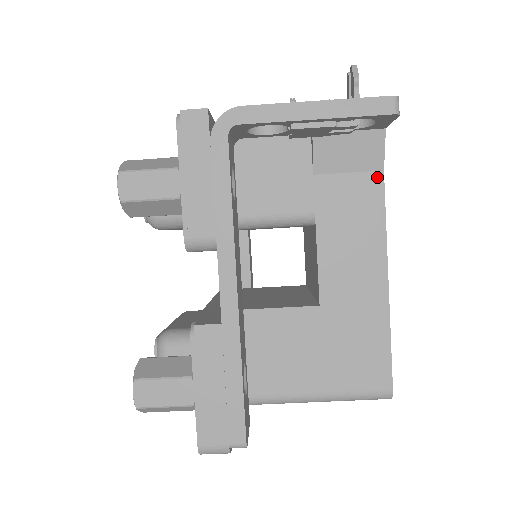
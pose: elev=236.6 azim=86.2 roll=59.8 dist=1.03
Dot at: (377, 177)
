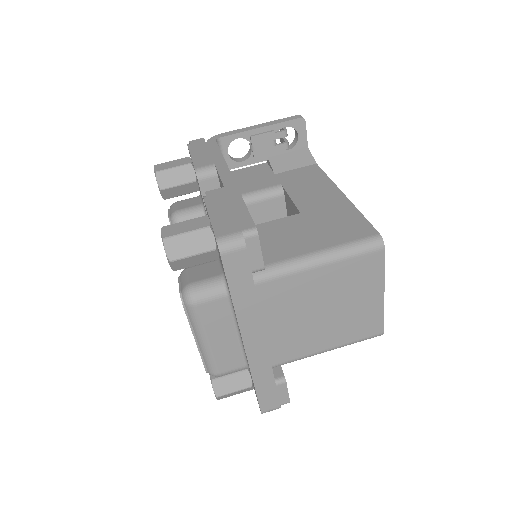
Dot at: (314, 166)
